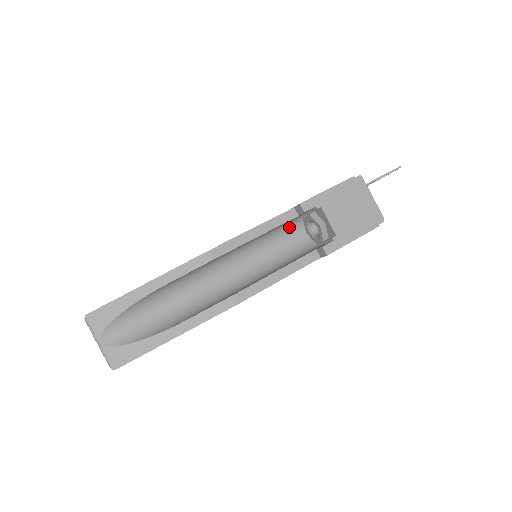
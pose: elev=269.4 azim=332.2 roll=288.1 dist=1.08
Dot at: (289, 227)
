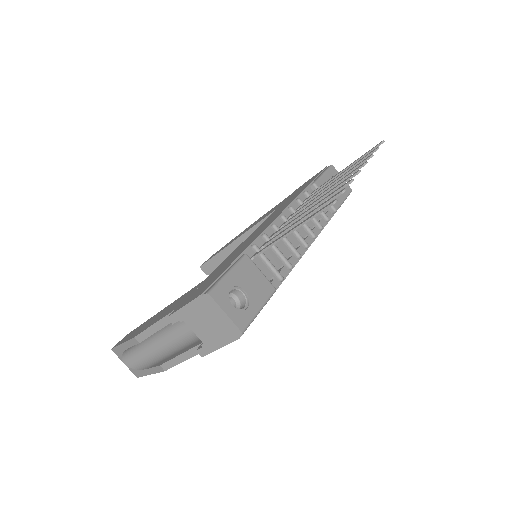
Dot at: occluded
